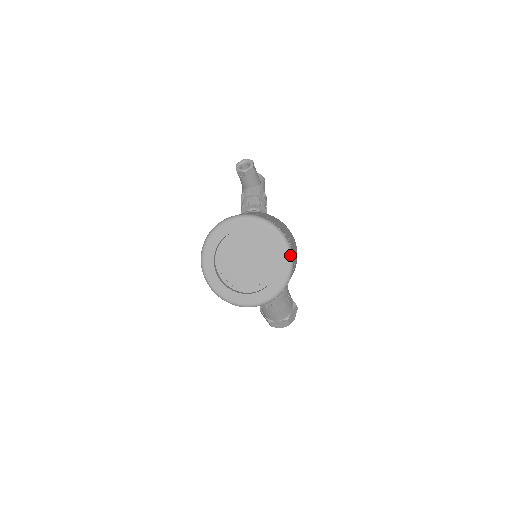
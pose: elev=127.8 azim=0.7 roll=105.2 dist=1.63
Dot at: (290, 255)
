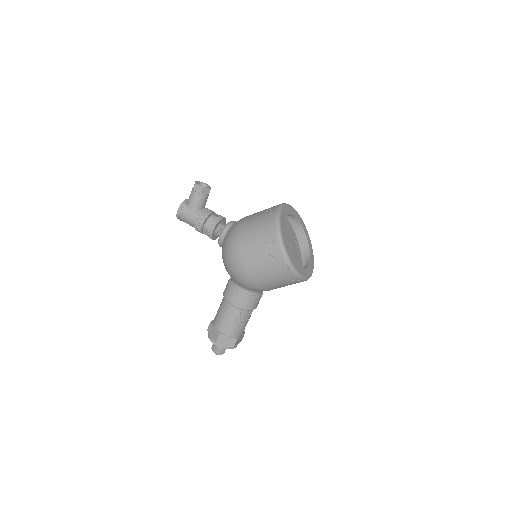
Dot at: occluded
